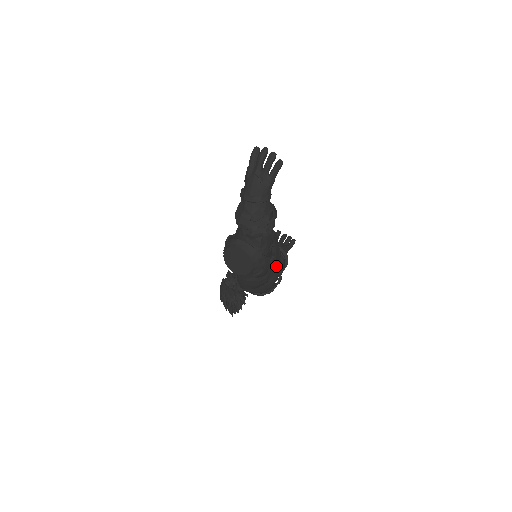
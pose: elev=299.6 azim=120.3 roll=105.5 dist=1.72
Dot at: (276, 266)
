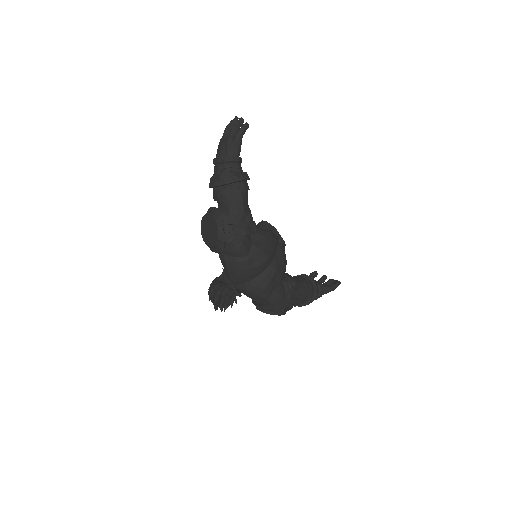
Dot at: (265, 255)
